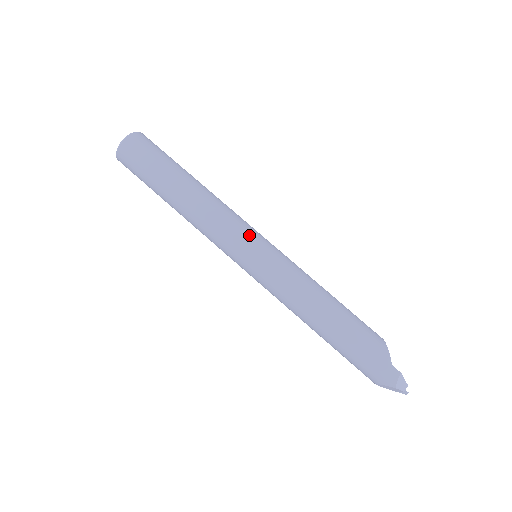
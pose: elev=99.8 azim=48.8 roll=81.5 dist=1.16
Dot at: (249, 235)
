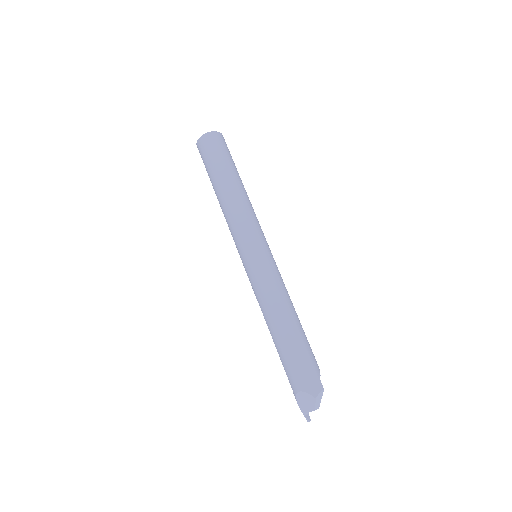
Dot at: (264, 237)
